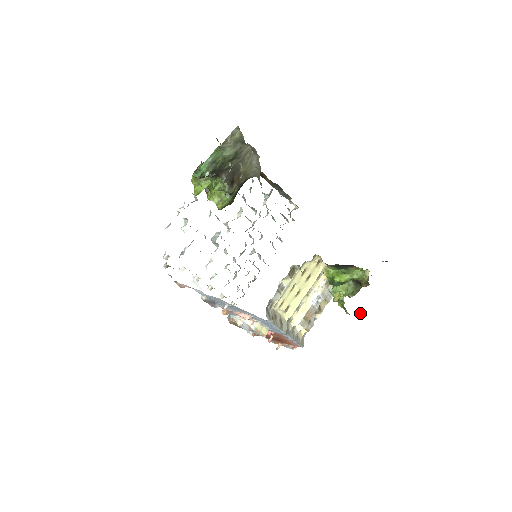
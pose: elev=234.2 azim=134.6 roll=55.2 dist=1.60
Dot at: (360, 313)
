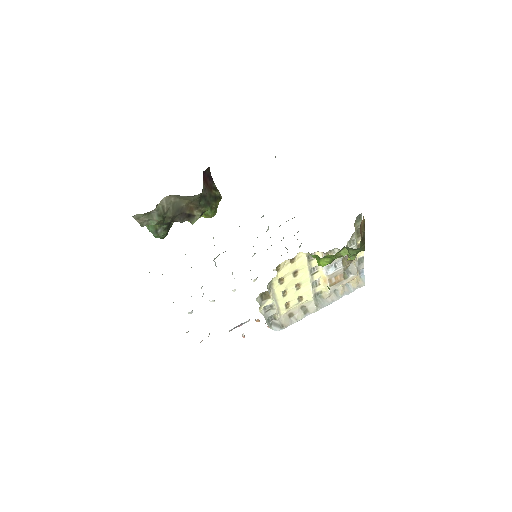
Dot at: occluded
